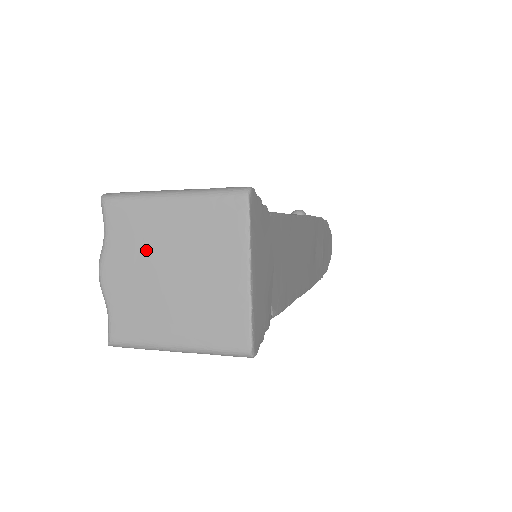
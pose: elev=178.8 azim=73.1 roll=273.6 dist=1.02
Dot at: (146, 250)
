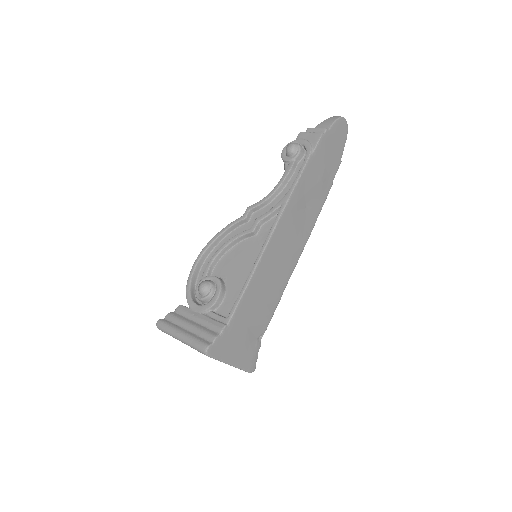
Dot at: occluded
